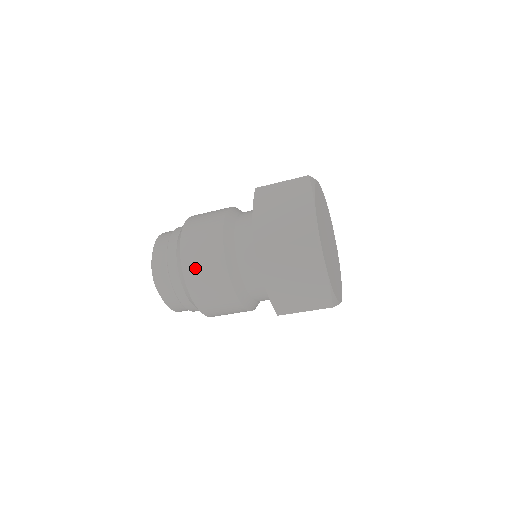
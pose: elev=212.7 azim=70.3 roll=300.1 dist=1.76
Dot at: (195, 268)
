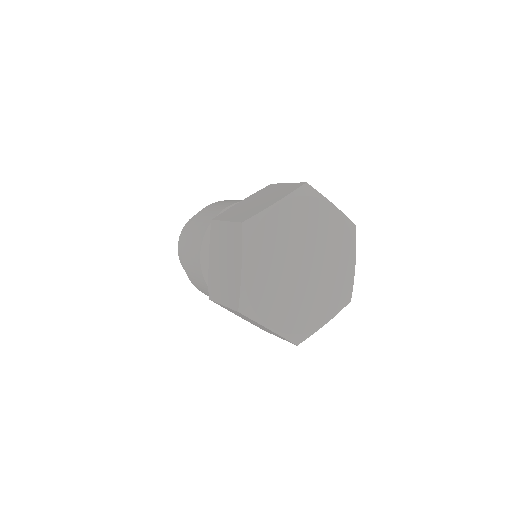
Dot at: (195, 282)
